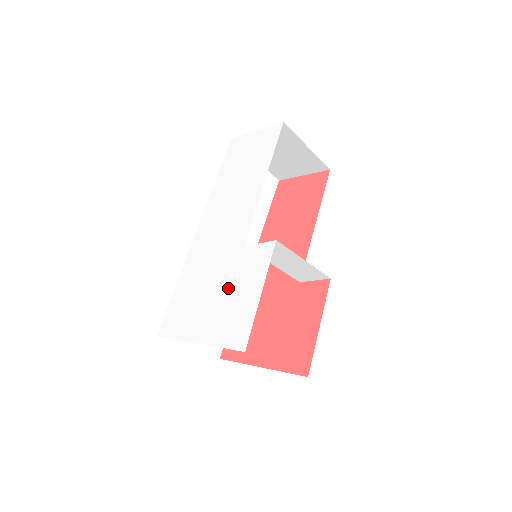
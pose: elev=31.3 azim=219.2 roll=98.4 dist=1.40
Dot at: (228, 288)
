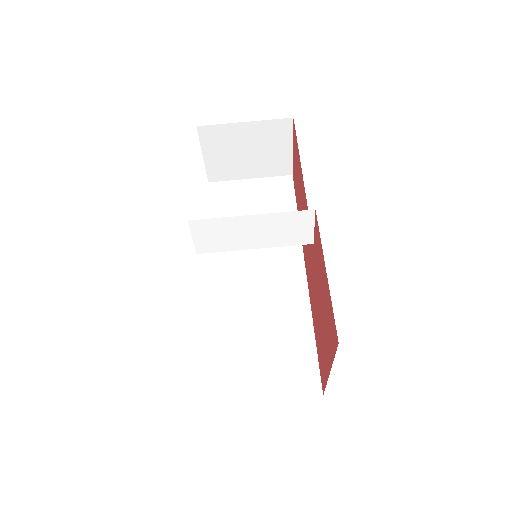
Dot at: occluded
